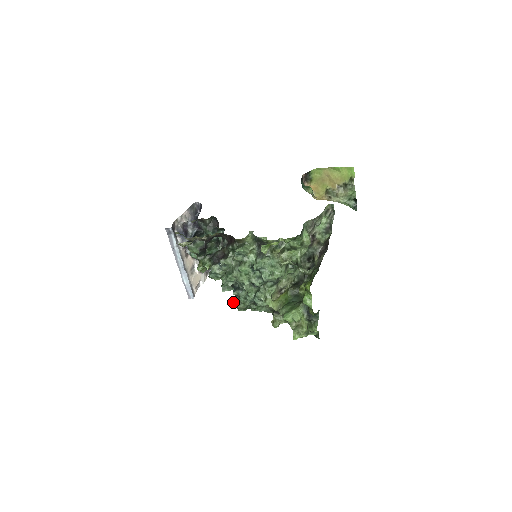
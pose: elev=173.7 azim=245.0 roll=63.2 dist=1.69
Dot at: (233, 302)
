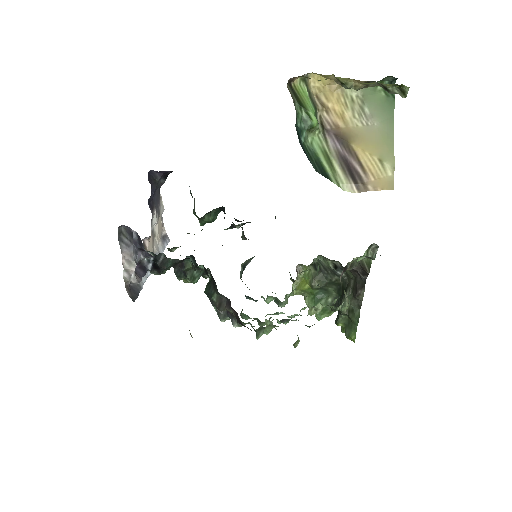
Dot at: occluded
